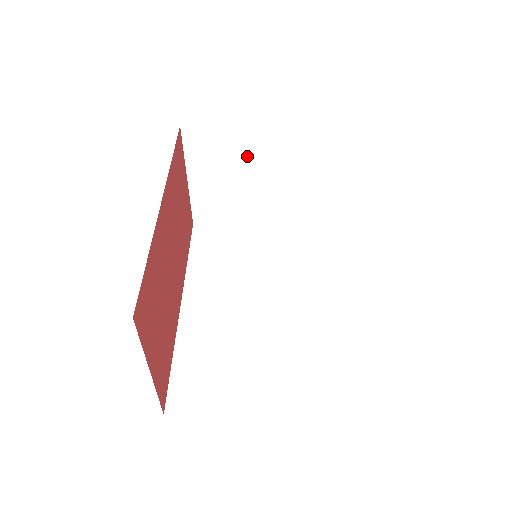
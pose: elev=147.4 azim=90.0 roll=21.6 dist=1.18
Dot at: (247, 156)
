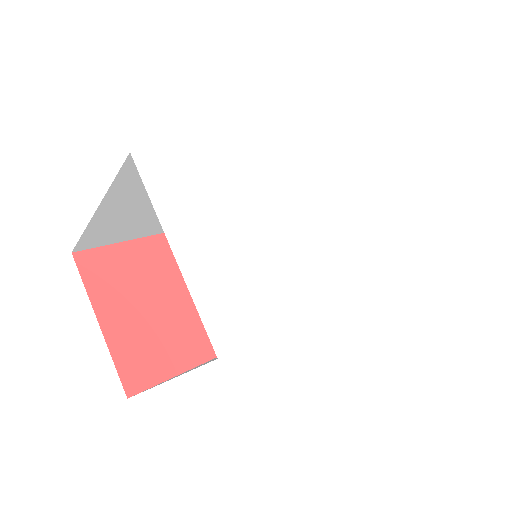
Dot at: occluded
